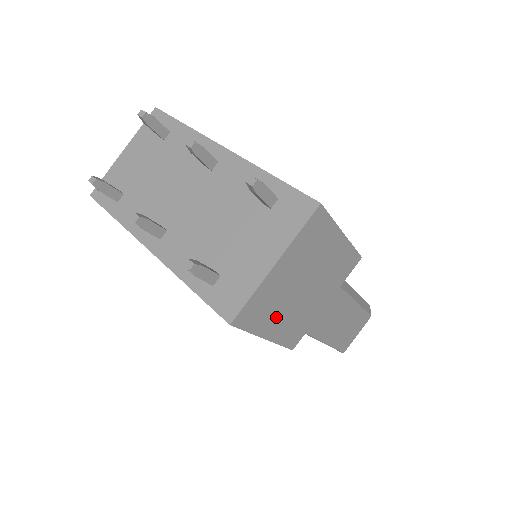
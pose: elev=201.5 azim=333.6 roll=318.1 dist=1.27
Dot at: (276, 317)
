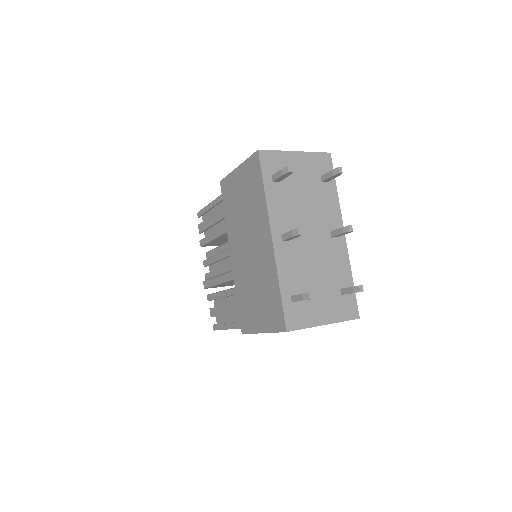
Dot at: occluded
